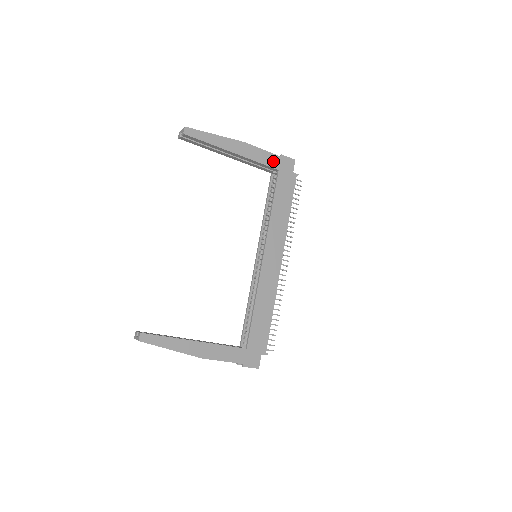
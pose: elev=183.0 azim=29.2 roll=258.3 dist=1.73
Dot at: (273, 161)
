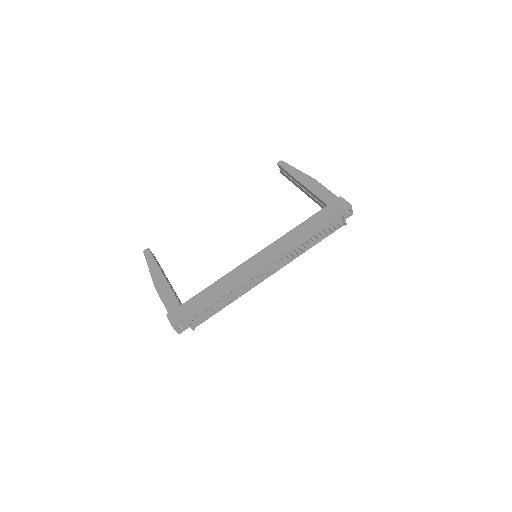
Dot at: (328, 198)
